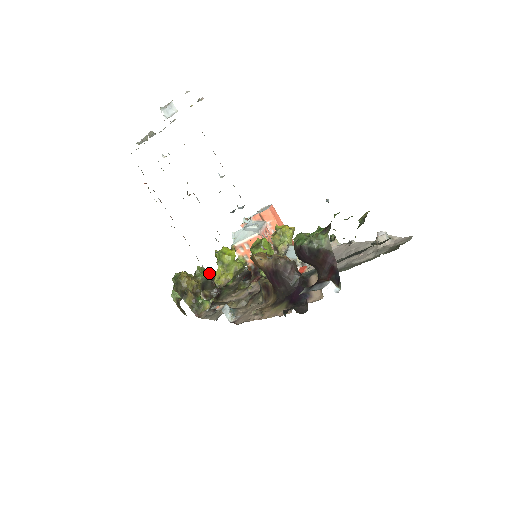
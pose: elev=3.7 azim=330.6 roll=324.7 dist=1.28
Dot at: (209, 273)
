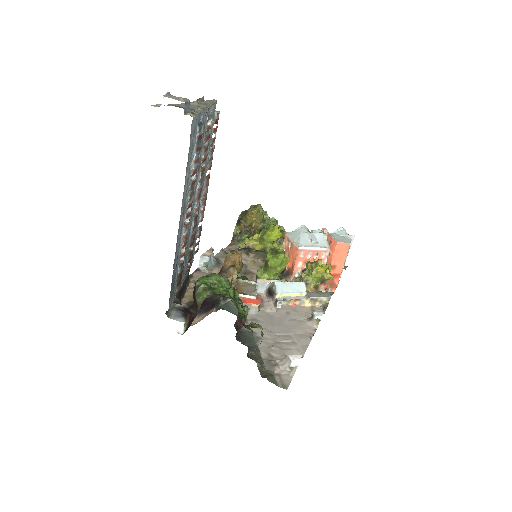
Dot at: occluded
